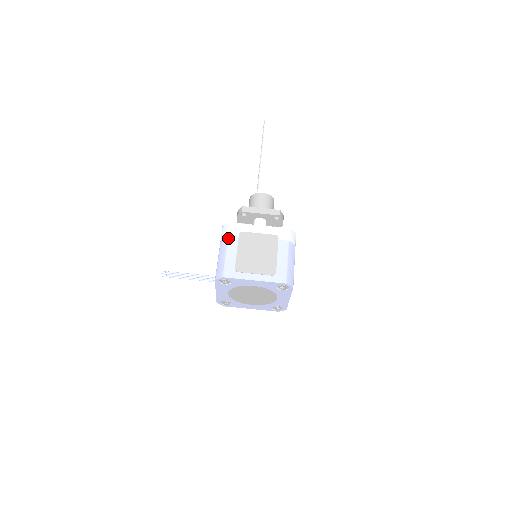
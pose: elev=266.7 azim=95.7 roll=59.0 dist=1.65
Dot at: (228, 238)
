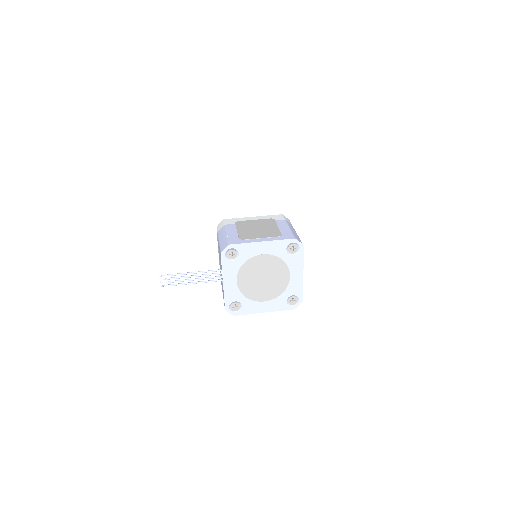
Dot at: (225, 226)
